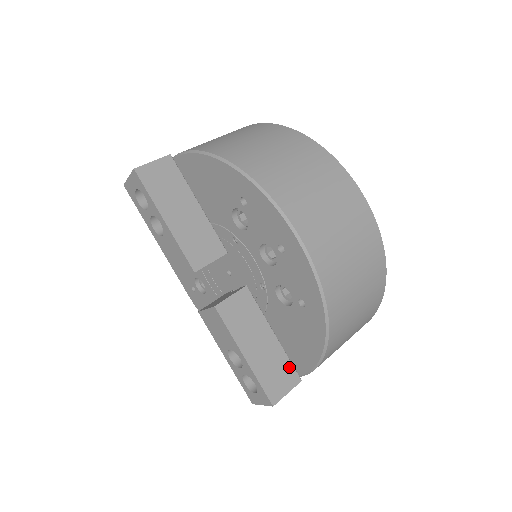
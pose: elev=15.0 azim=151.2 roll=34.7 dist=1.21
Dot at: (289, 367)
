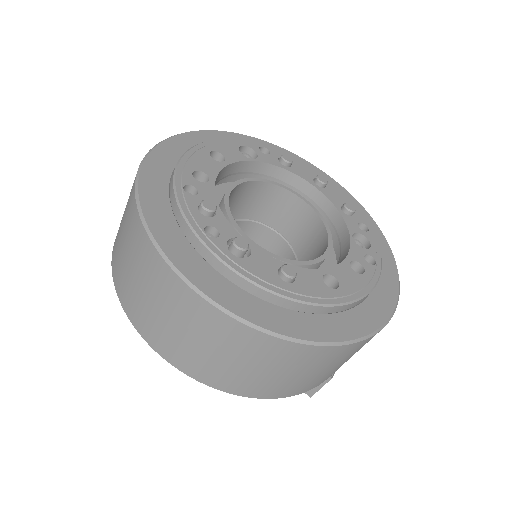
Dot at: occluded
